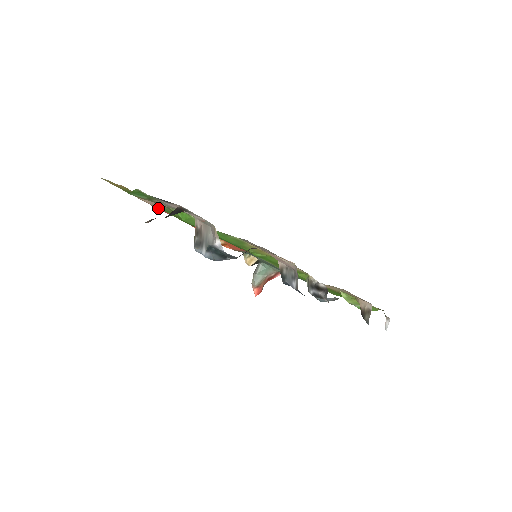
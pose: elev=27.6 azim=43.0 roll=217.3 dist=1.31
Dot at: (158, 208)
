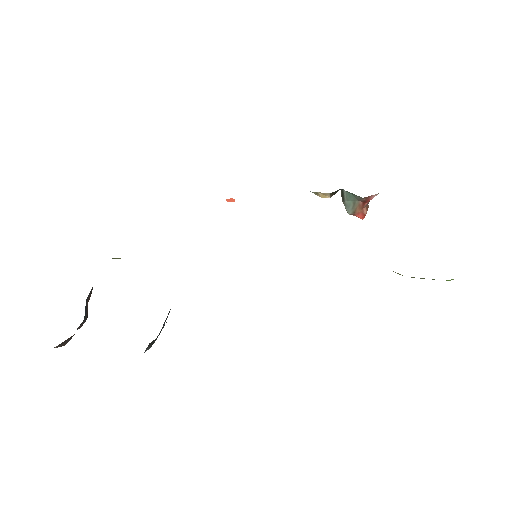
Dot at: occluded
